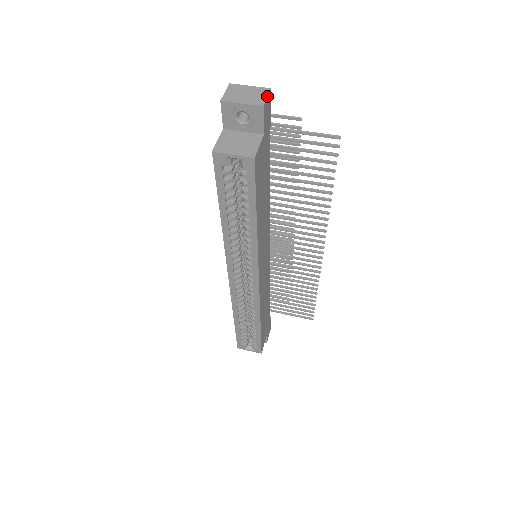
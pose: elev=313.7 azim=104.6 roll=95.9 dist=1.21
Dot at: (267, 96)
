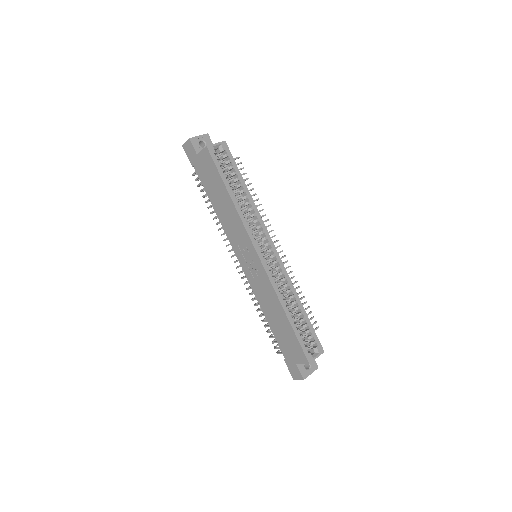
Dot at: occluded
